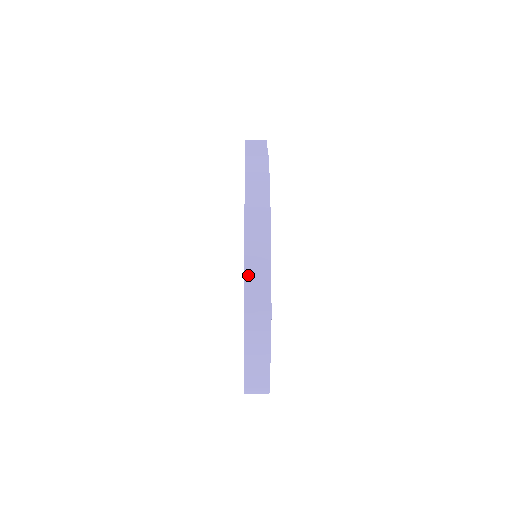
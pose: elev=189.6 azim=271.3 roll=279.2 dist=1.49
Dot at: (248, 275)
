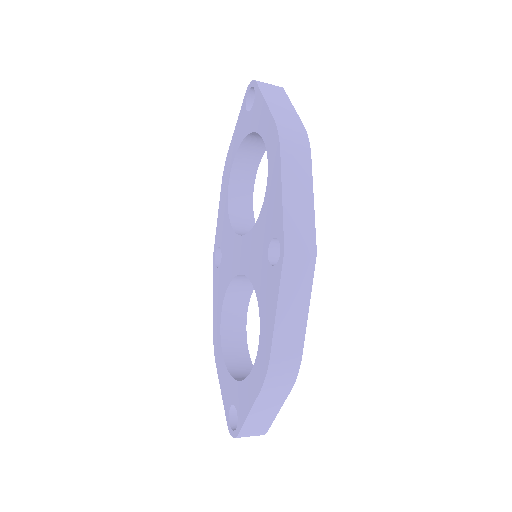
Dot at: (281, 313)
